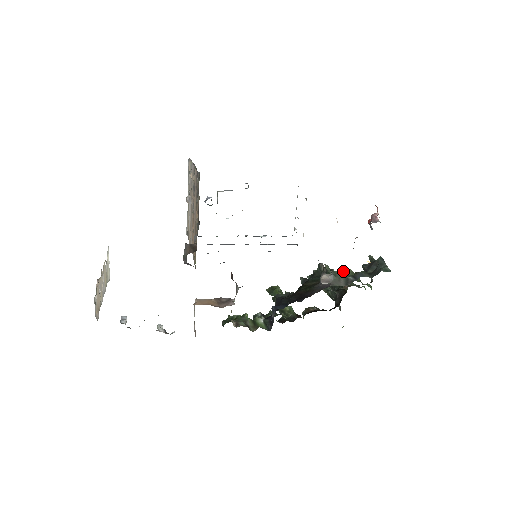
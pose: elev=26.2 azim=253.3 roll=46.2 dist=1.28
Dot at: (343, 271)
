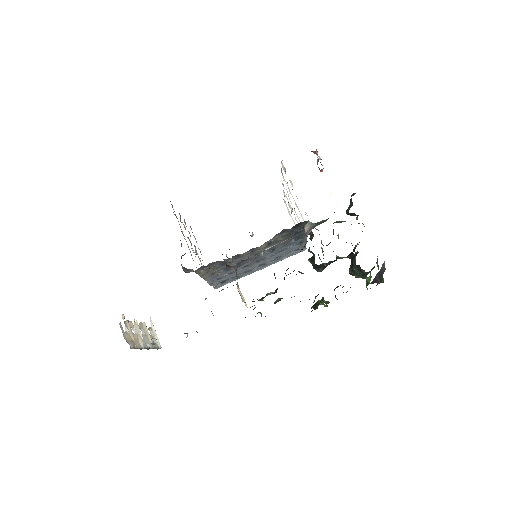
Dot at: occluded
